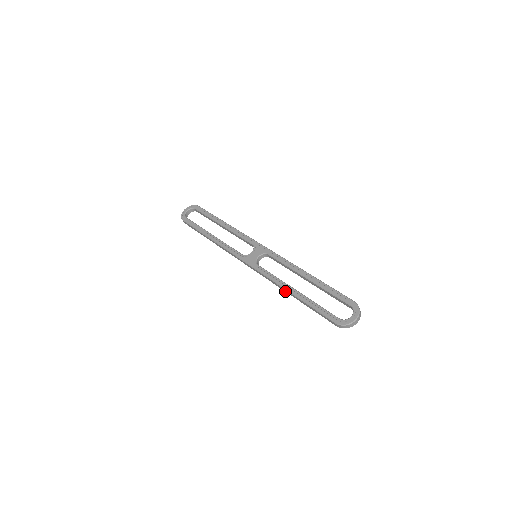
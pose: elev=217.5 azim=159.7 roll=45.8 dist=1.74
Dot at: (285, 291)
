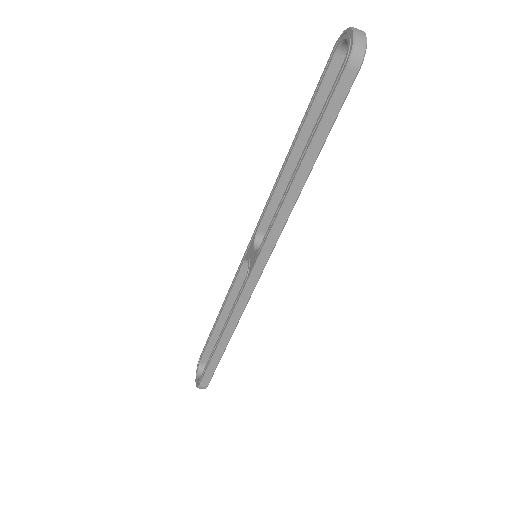
Dot at: (298, 194)
